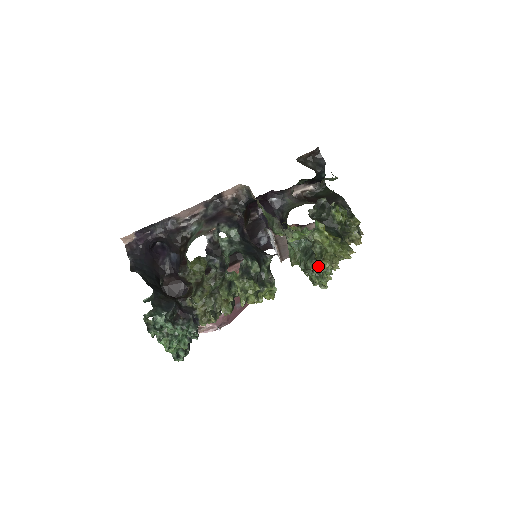
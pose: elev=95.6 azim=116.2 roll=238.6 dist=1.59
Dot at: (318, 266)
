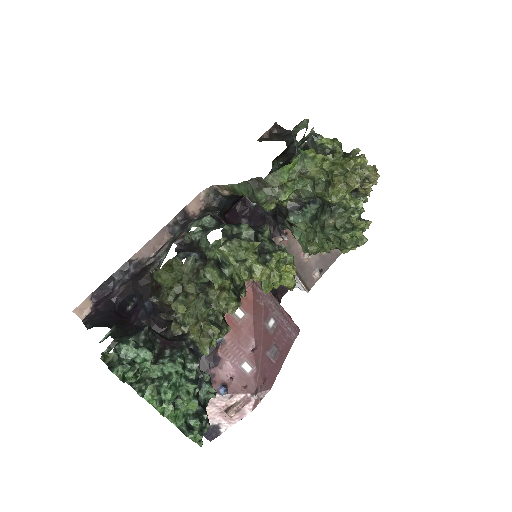
Dot at: (332, 198)
